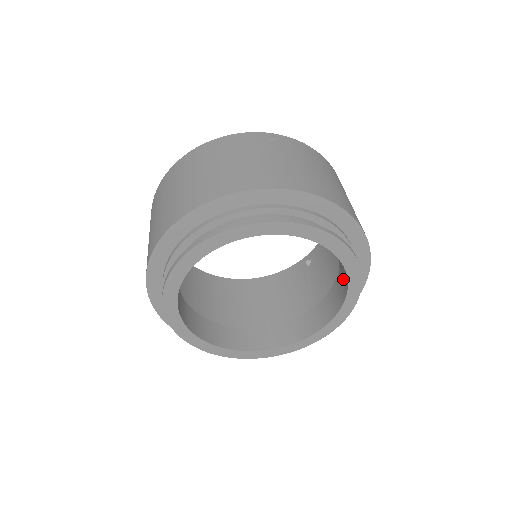
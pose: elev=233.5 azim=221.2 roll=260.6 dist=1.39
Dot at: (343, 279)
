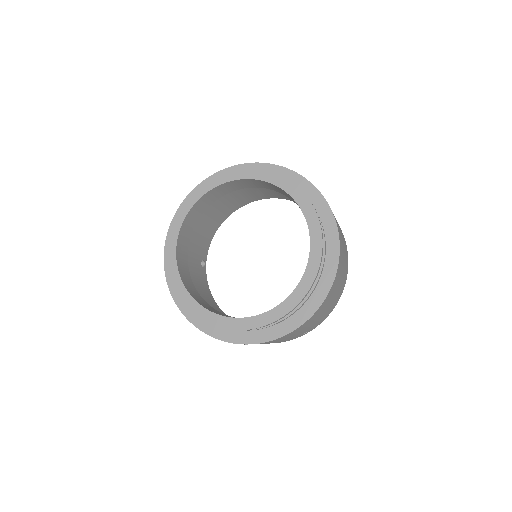
Dot at: occluded
